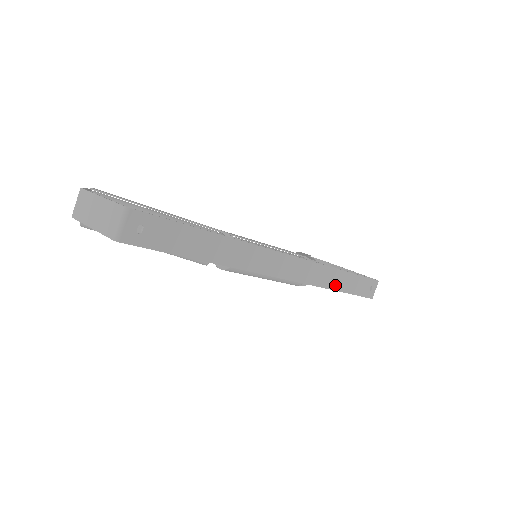
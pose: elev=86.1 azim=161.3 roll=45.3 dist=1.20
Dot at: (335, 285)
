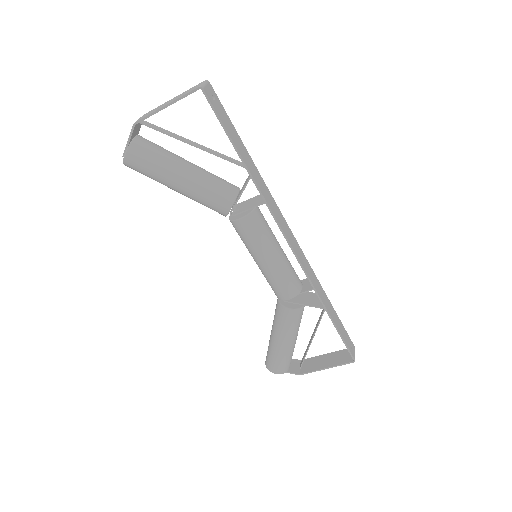
Dot at: (326, 305)
